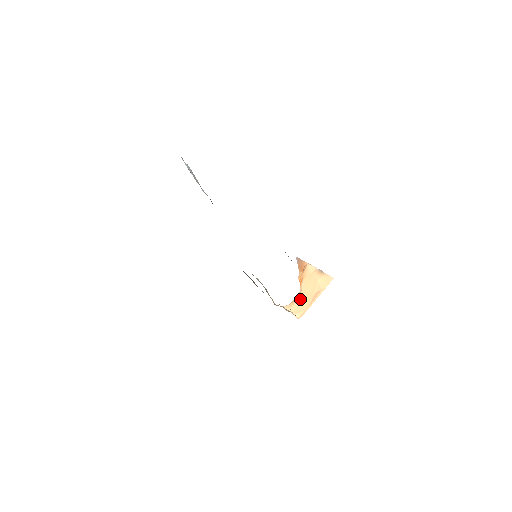
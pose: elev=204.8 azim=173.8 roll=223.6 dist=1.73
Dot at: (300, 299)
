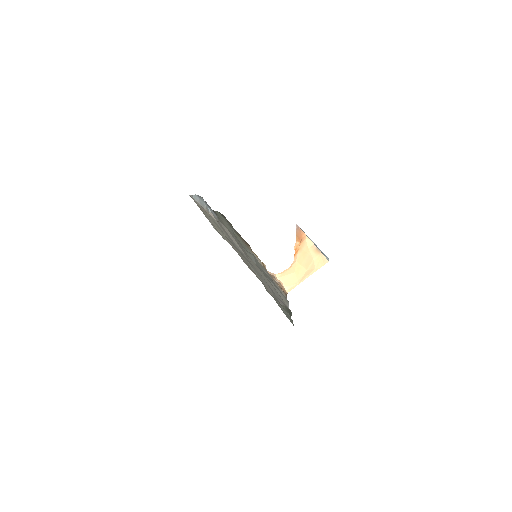
Dot at: (292, 271)
